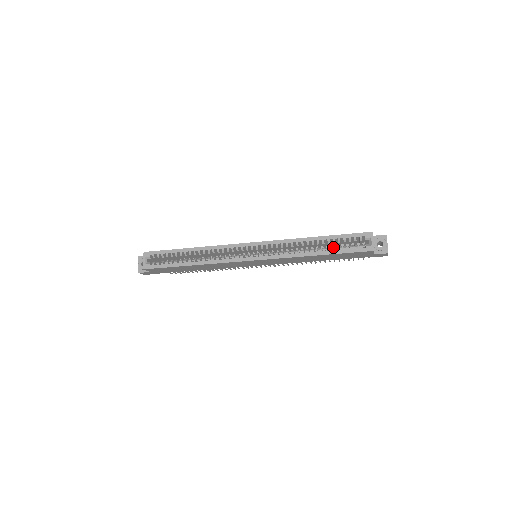
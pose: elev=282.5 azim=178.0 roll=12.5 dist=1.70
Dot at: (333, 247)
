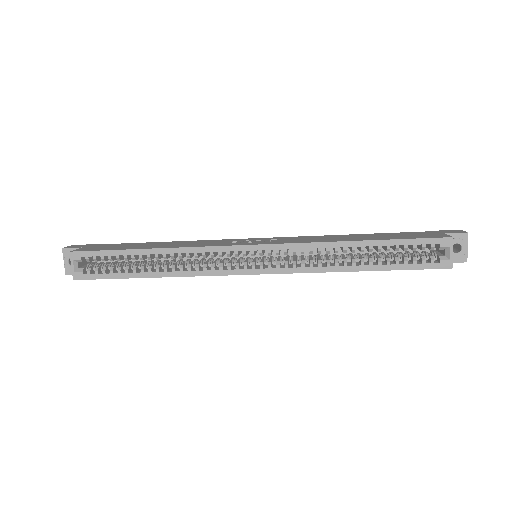
Dot at: (386, 258)
